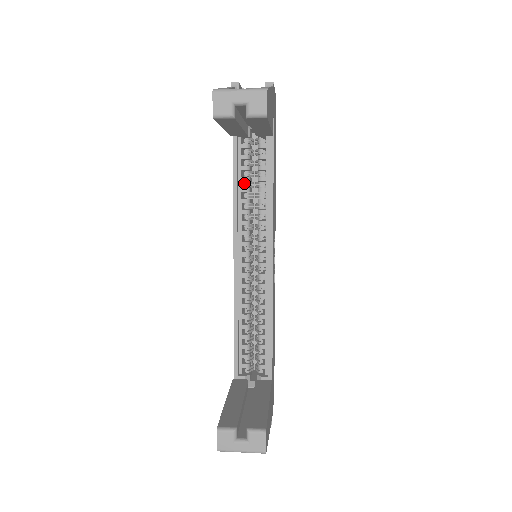
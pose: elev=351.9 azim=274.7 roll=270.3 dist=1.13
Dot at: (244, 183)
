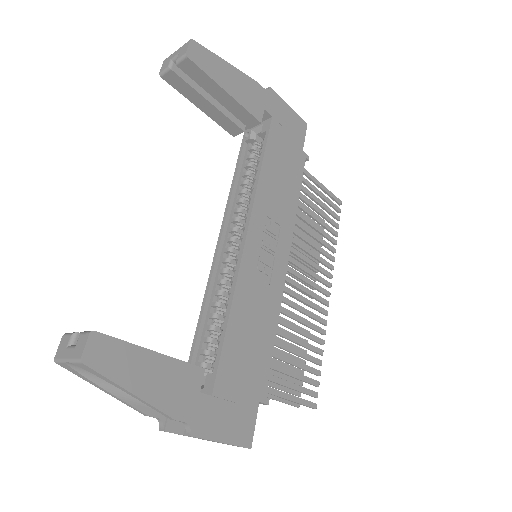
Dot at: (245, 178)
